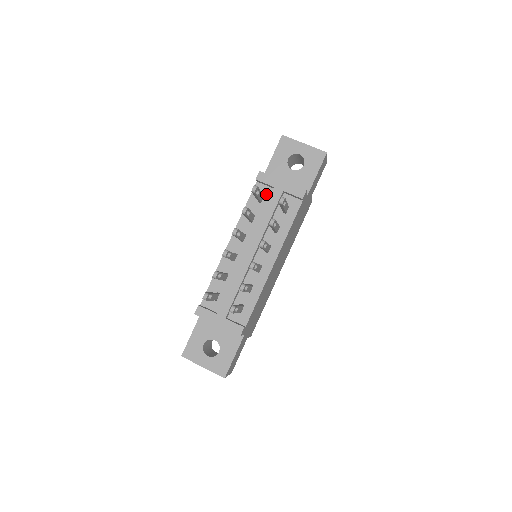
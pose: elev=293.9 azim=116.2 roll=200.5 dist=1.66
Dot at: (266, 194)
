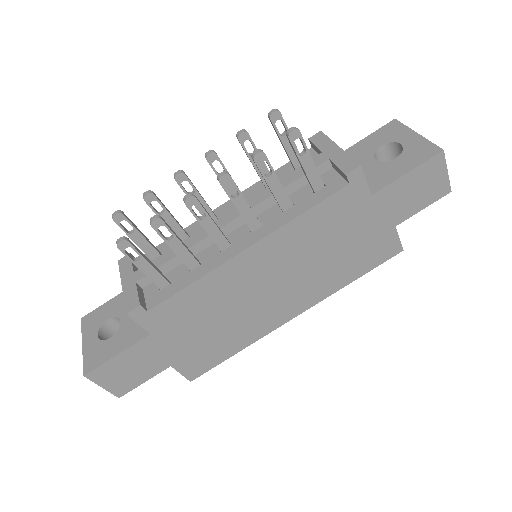
Dot at: occluded
